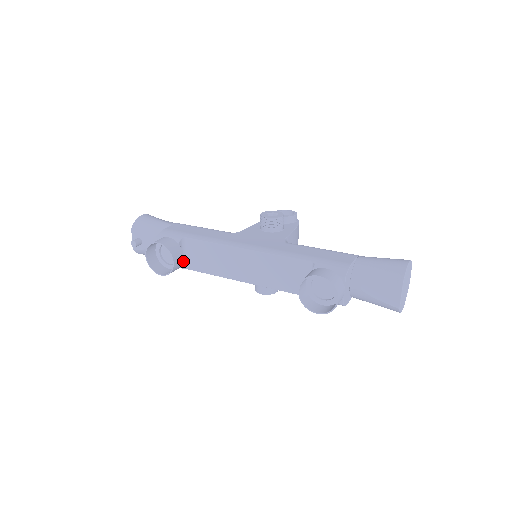
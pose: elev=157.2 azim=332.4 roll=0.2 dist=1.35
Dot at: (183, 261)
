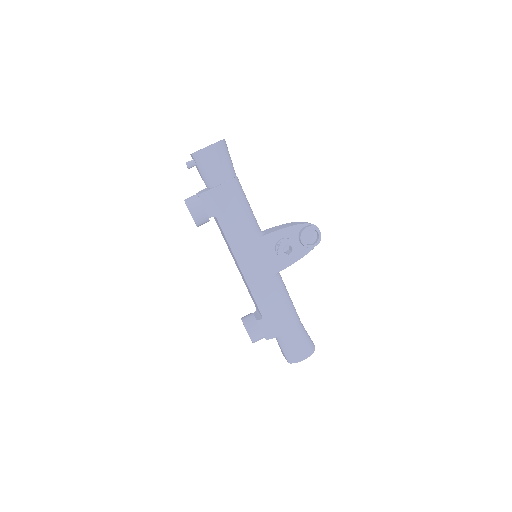
Dot at: occluded
